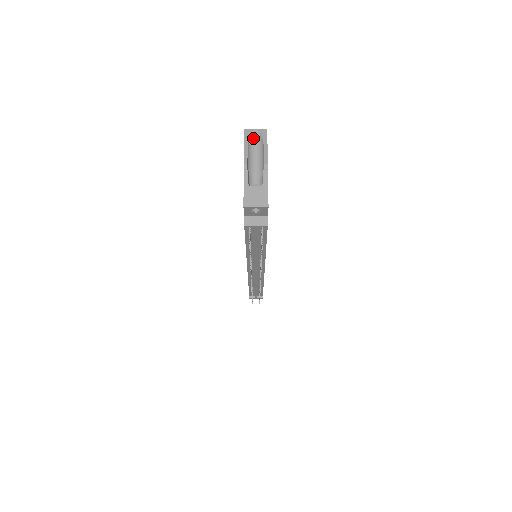
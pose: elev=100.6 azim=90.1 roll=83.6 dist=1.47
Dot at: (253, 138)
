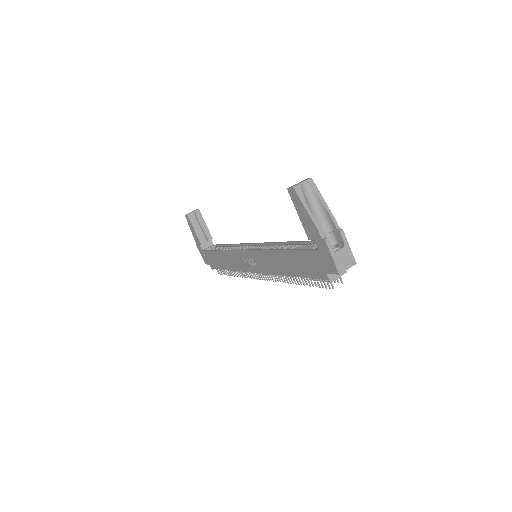
Dot at: (305, 194)
